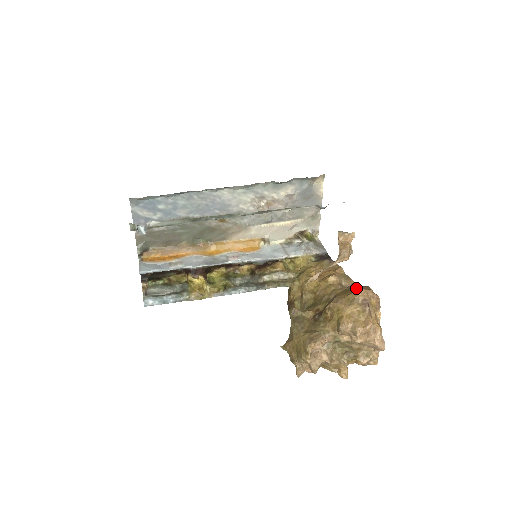
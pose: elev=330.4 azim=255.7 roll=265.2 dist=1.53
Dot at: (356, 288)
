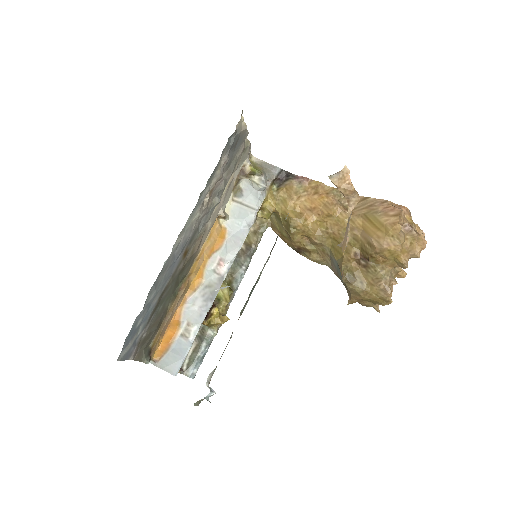
Dot at: (380, 214)
